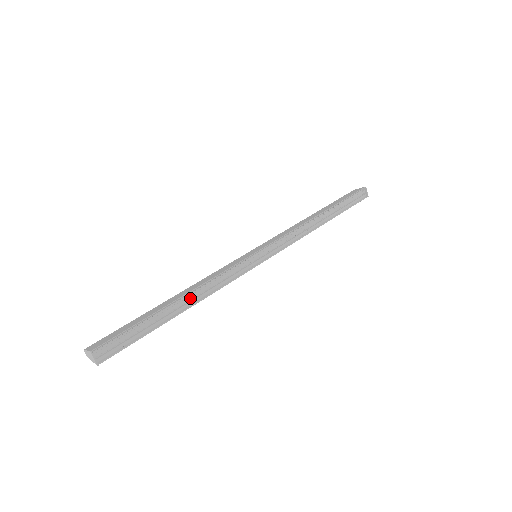
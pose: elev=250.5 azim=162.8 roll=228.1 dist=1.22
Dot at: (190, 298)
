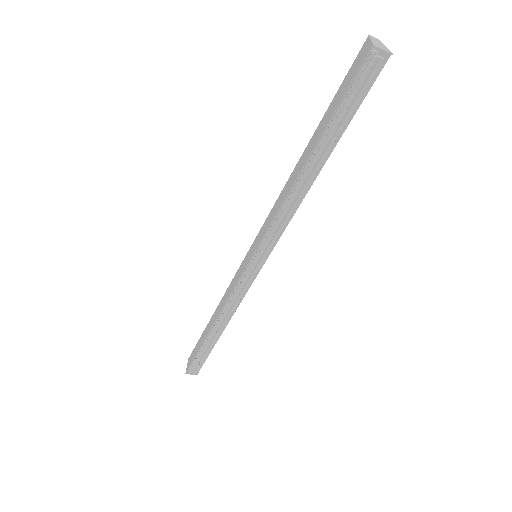
Dot at: (219, 325)
